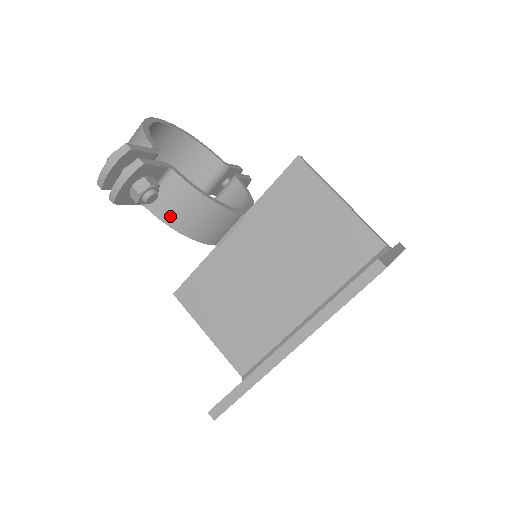
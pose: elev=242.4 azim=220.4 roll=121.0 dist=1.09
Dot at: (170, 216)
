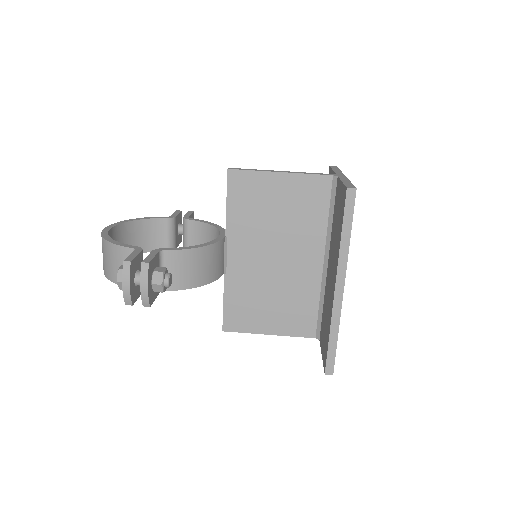
Dot at: (185, 282)
